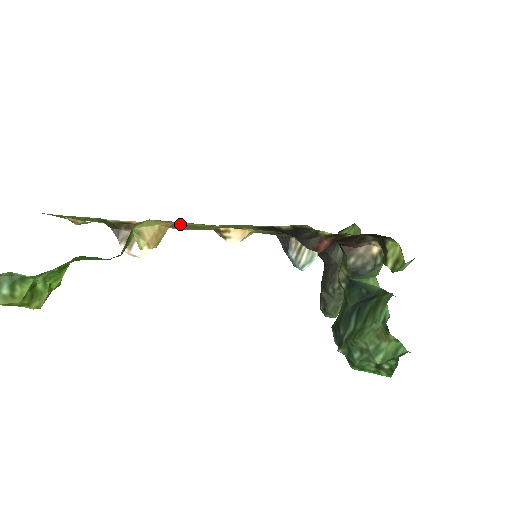
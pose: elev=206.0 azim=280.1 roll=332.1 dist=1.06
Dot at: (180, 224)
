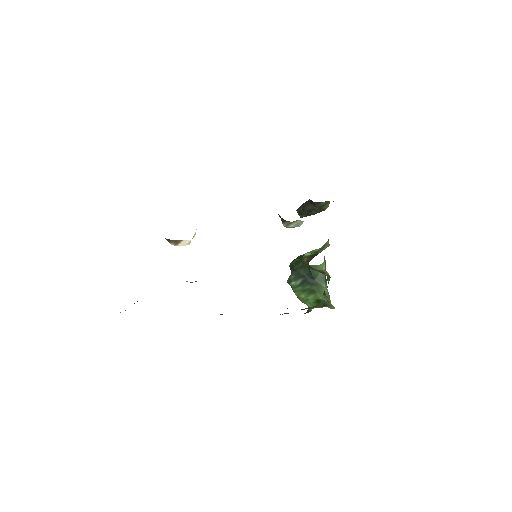
Dot at: occluded
